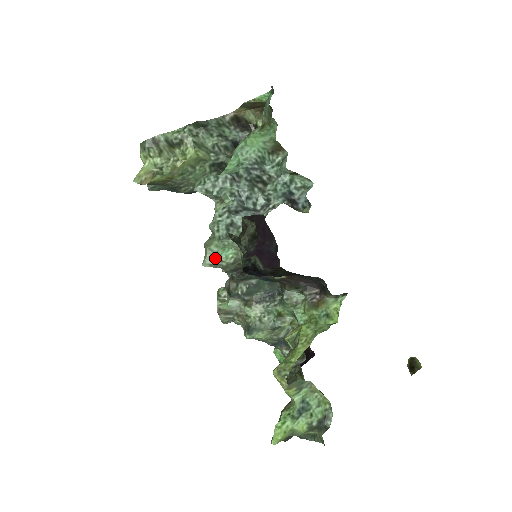
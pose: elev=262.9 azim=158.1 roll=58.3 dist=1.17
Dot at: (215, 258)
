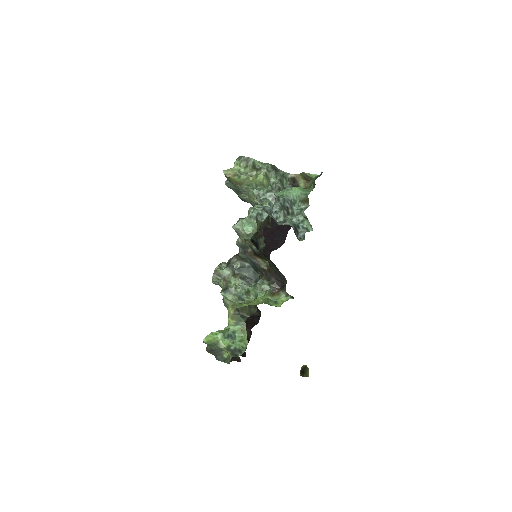
Dot at: (241, 226)
